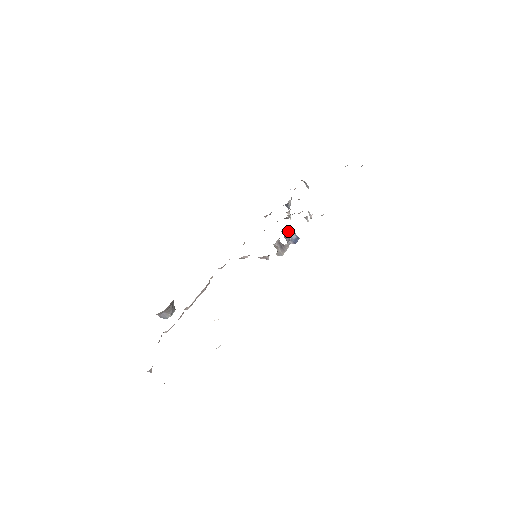
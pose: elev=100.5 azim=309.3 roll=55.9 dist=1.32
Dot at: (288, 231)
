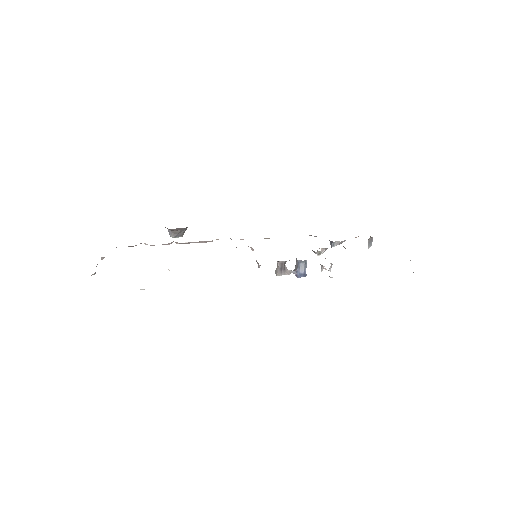
Dot at: (300, 262)
